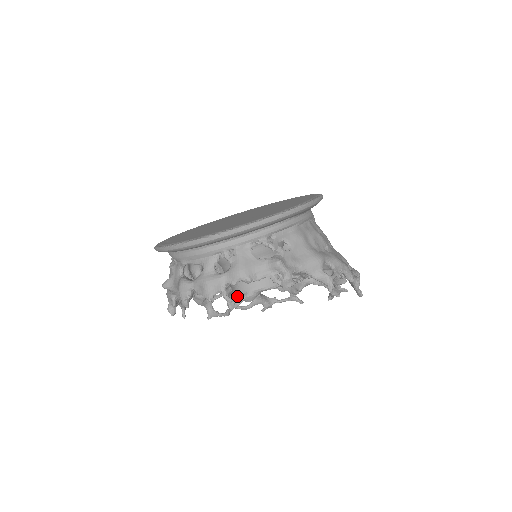
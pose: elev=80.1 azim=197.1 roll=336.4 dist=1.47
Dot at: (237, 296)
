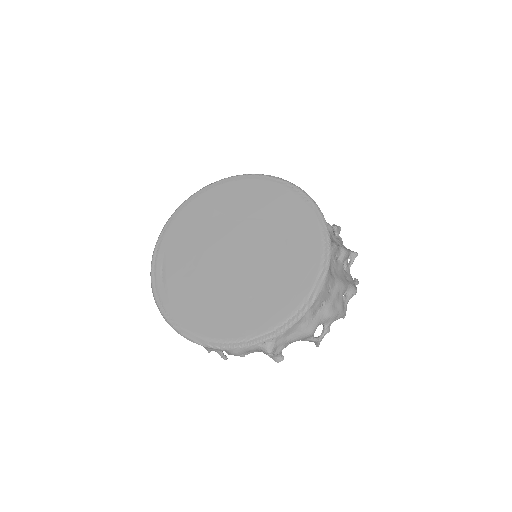
Dot at: occluded
